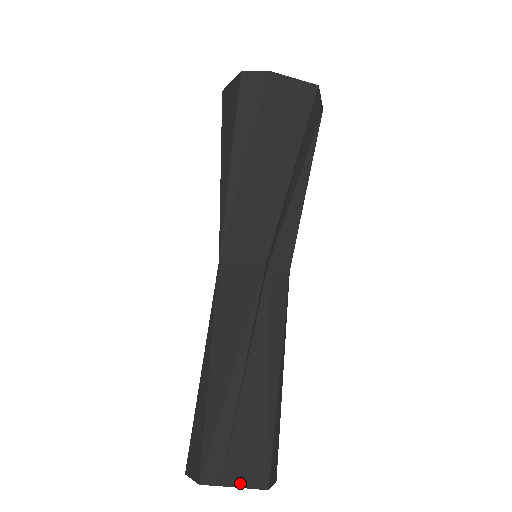
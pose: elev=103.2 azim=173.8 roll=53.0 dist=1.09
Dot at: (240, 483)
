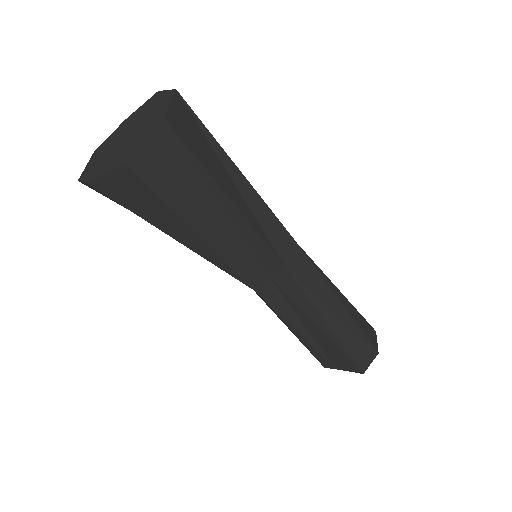
Dot at: (345, 370)
